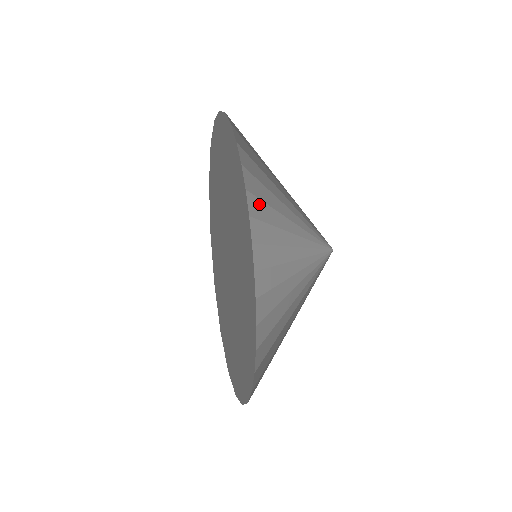
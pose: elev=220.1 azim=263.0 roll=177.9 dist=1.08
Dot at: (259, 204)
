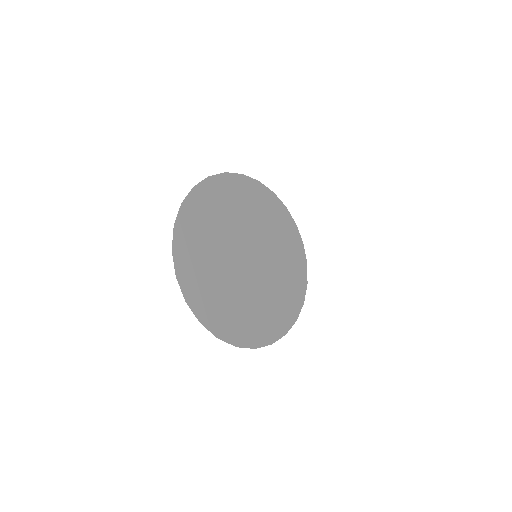
Dot at: occluded
